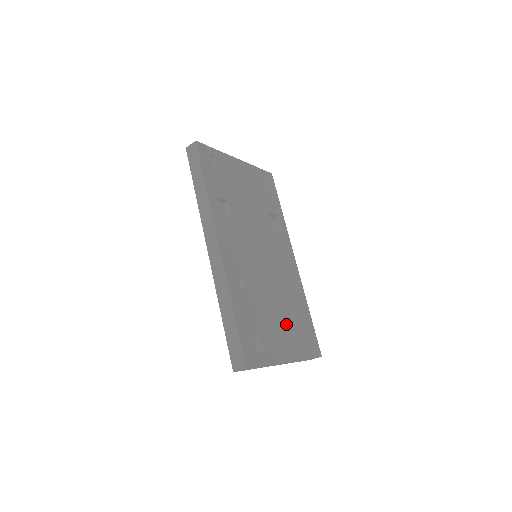
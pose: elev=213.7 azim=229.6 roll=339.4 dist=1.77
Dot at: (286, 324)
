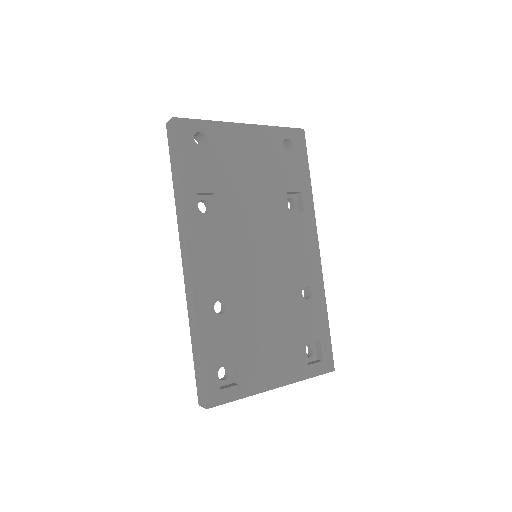
Dot at: (283, 341)
